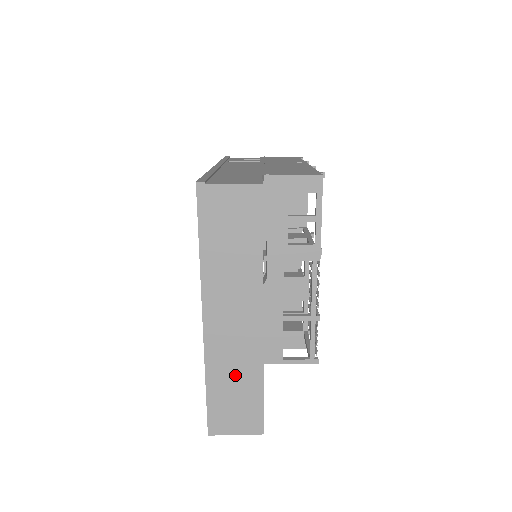
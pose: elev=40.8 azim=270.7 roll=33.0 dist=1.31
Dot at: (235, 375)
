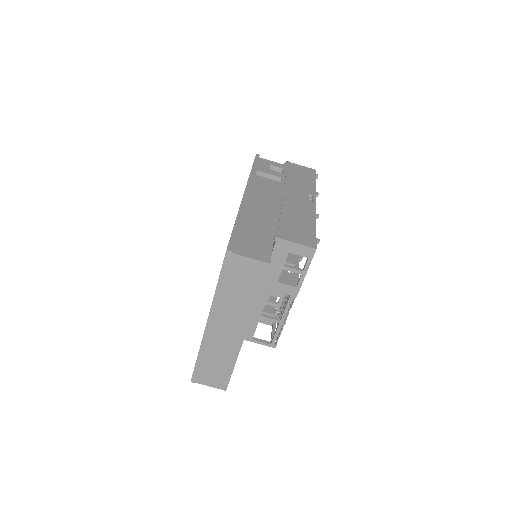
Dot at: (218, 357)
